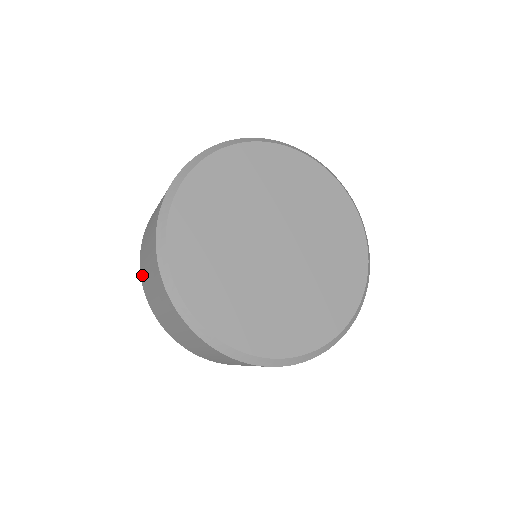
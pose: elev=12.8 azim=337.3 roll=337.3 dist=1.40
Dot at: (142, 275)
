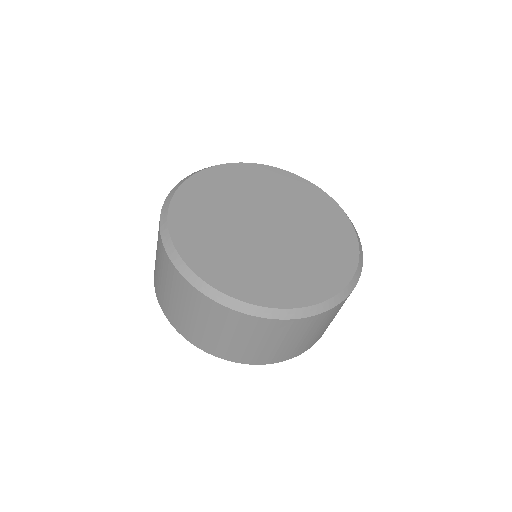
Dot at: occluded
